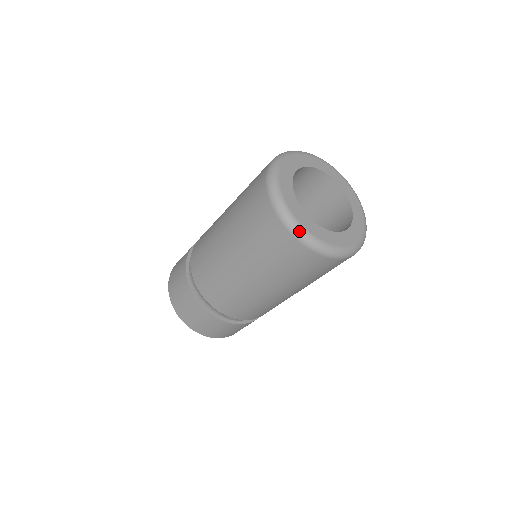
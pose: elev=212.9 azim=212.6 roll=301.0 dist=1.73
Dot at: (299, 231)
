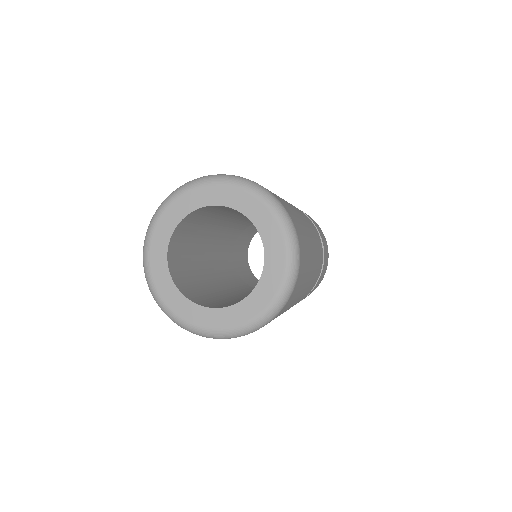
Dot at: (144, 265)
